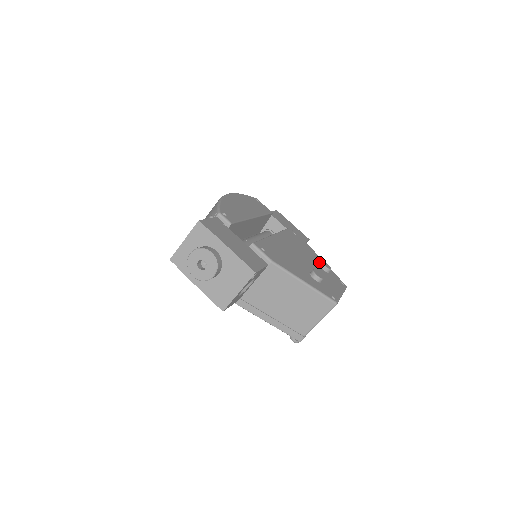
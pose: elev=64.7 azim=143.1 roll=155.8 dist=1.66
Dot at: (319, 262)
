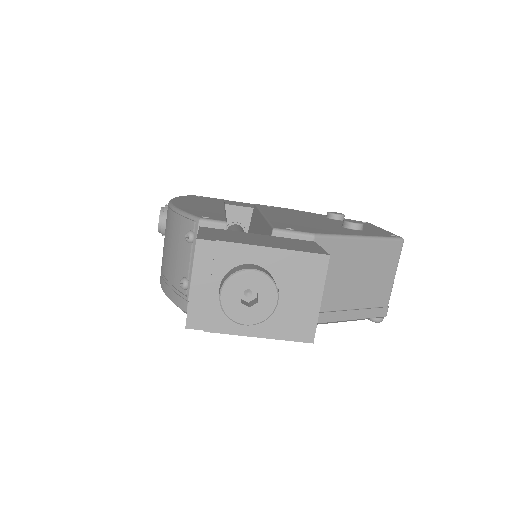
Dot at: (323, 216)
